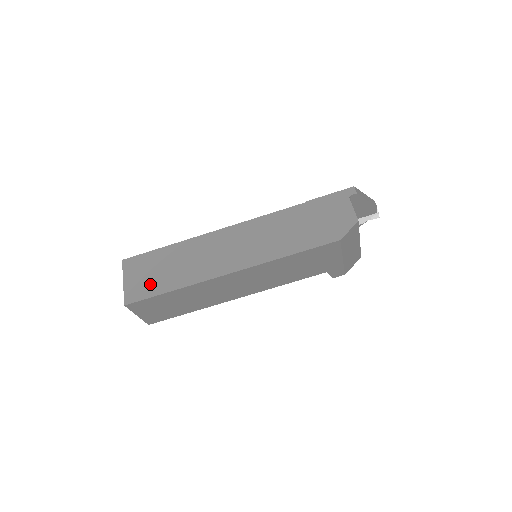
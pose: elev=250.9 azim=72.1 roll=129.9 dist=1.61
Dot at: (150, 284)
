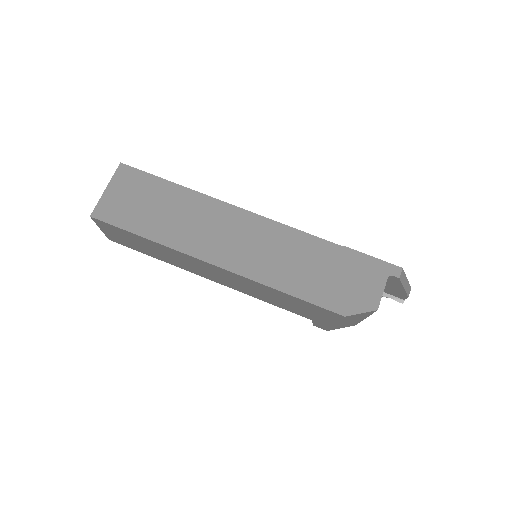
Dot at: (130, 213)
